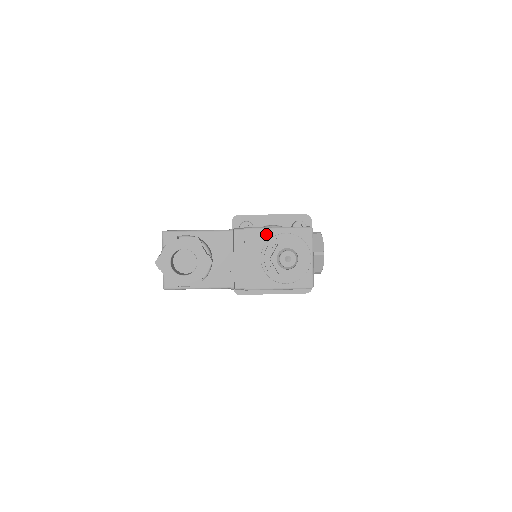
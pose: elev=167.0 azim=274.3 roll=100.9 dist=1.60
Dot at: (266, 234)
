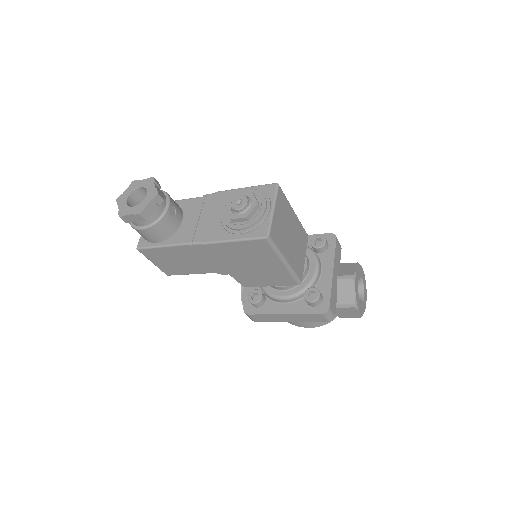
Dot at: (233, 194)
